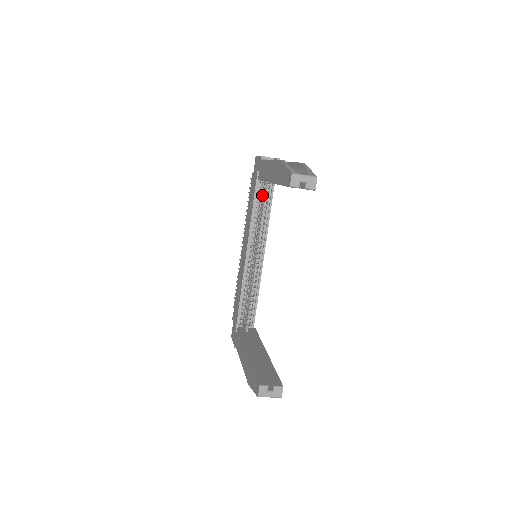
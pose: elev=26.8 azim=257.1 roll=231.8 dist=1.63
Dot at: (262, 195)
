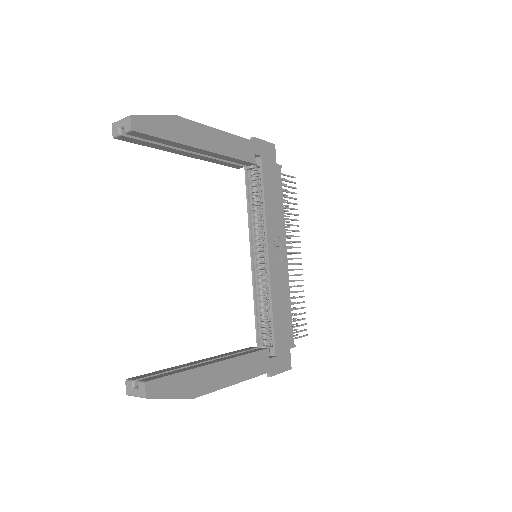
Dot at: occluded
